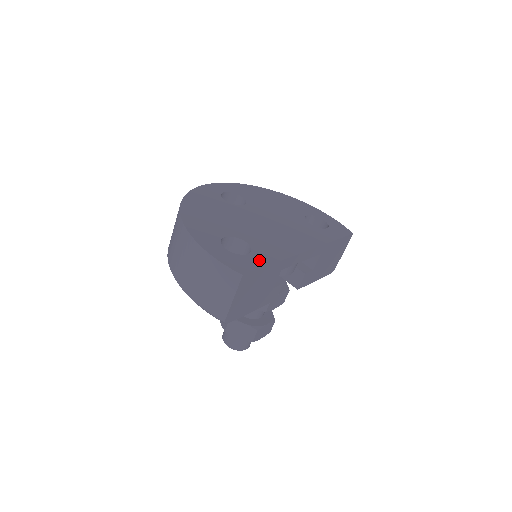
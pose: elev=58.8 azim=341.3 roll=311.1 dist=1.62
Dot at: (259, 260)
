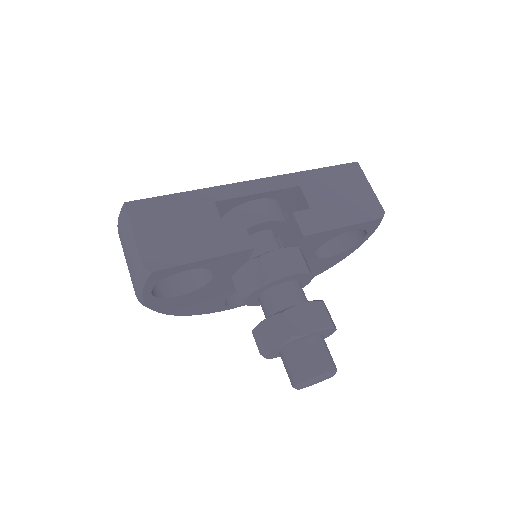
Dot at: occluded
